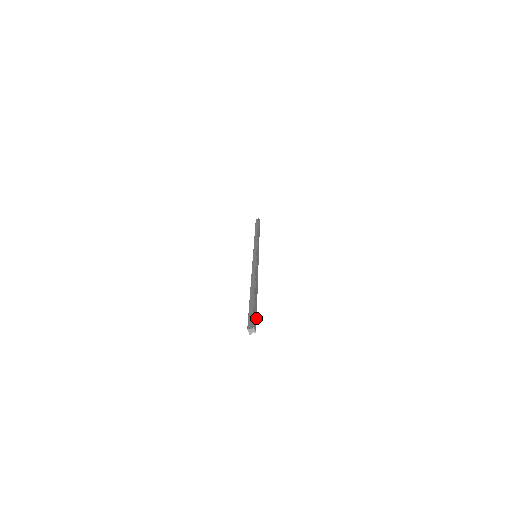
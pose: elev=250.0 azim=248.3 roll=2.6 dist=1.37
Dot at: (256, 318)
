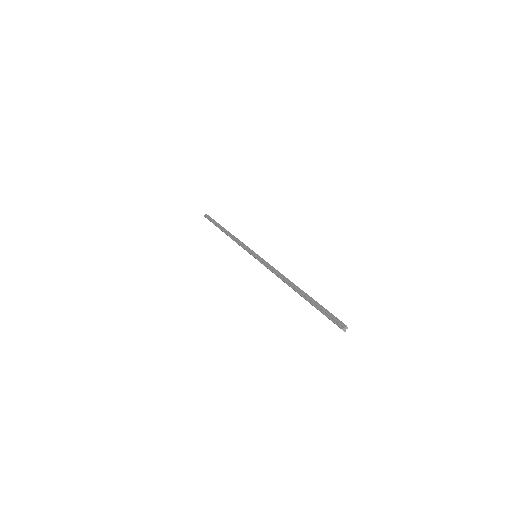
Dot at: (333, 315)
